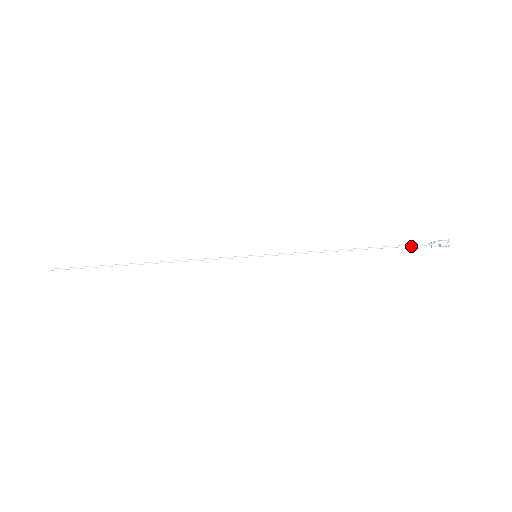
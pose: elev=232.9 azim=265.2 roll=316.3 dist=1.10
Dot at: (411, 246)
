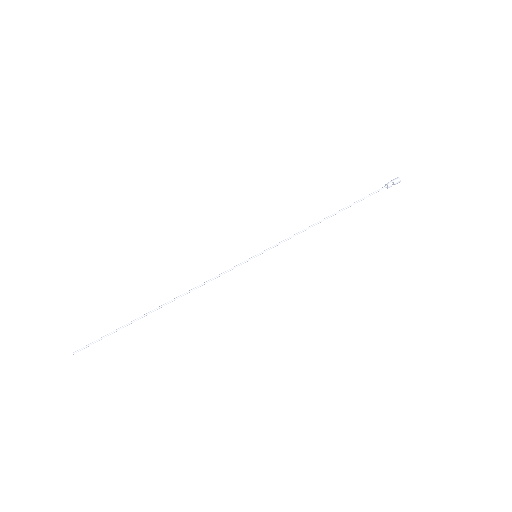
Dot at: occluded
